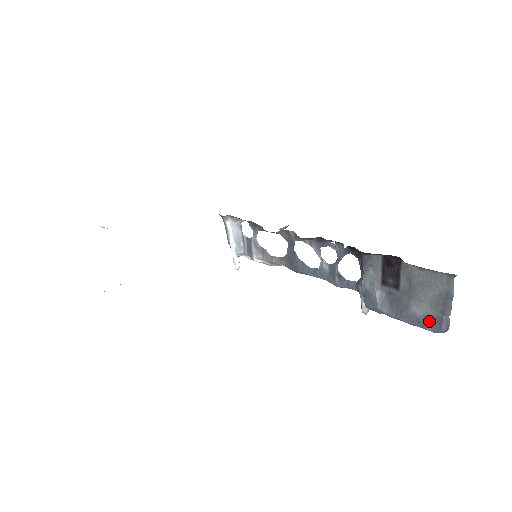
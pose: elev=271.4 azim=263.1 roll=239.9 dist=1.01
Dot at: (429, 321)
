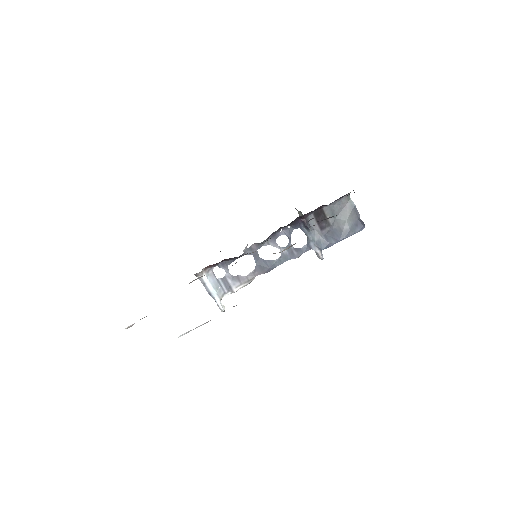
Dot at: (355, 227)
